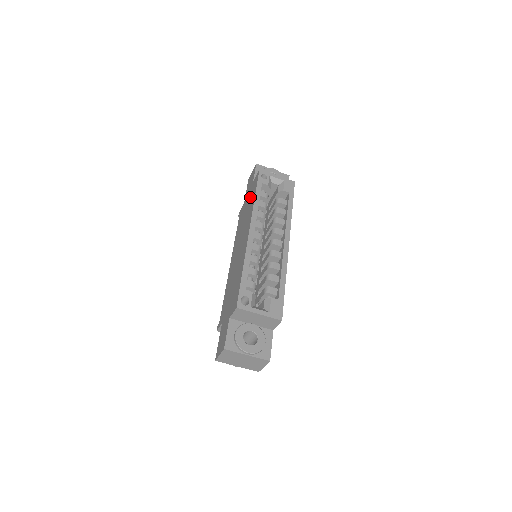
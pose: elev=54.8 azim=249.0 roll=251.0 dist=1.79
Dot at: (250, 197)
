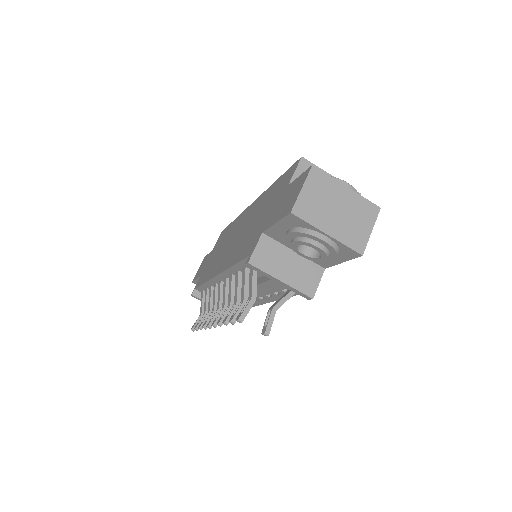
Dot at: (219, 243)
